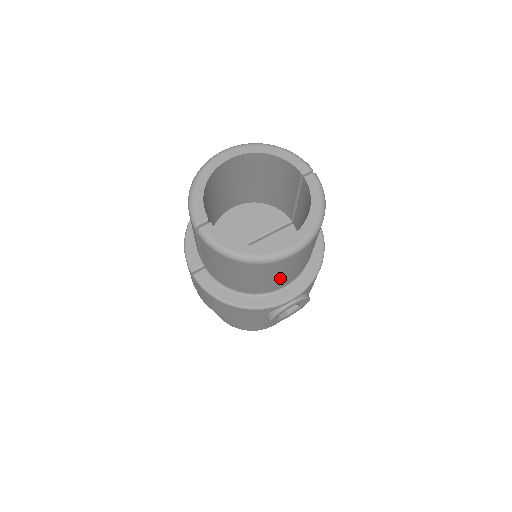
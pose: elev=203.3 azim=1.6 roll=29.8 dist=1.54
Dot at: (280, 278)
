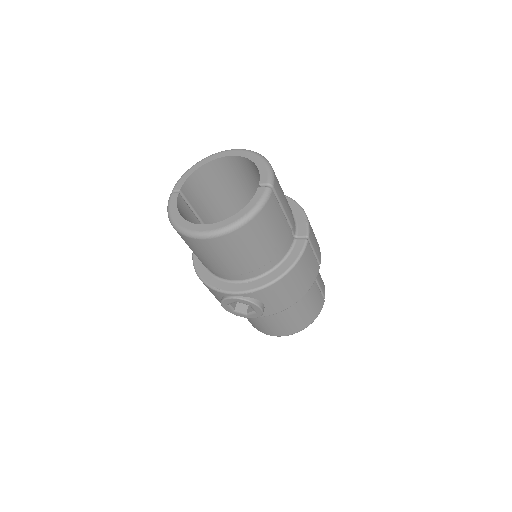
Dot at: (215, 263)
